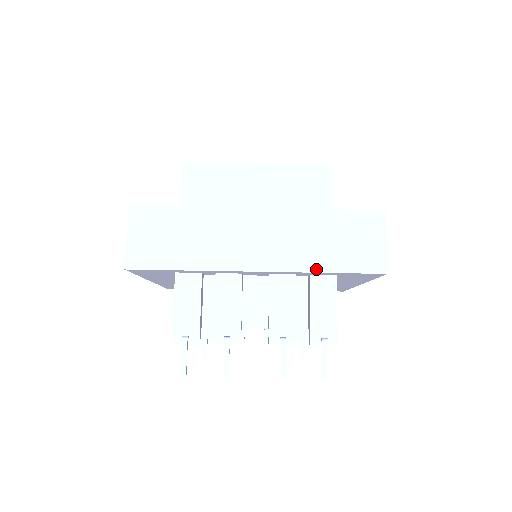
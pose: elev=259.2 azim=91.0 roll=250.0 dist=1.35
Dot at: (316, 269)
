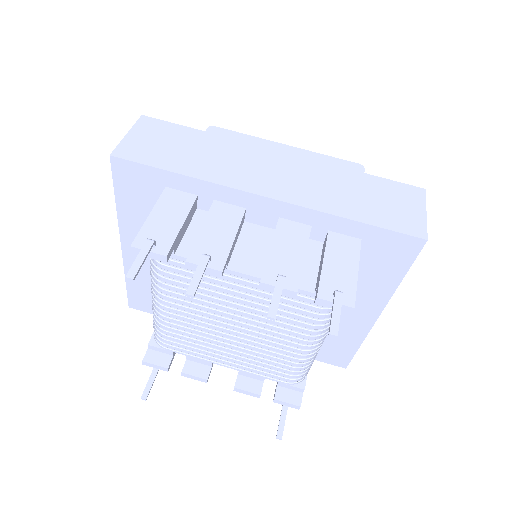
Dot at: (339, 213)
